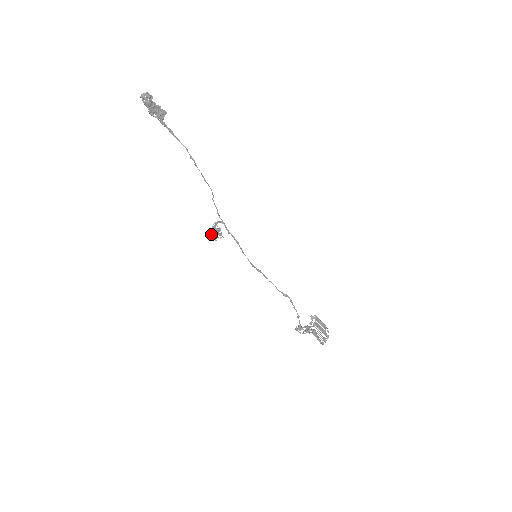
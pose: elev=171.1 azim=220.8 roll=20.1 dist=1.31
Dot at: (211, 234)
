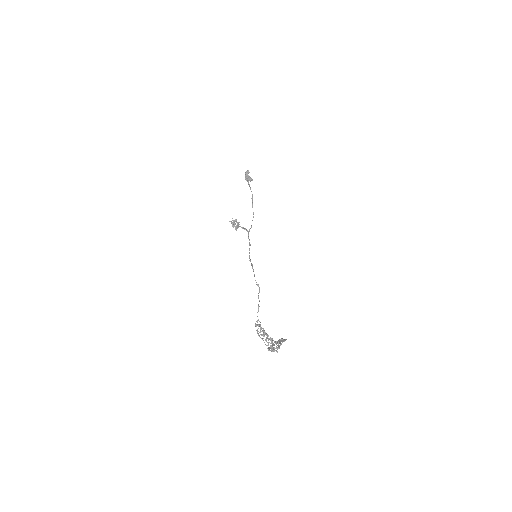
Dot at: (232, 223)
